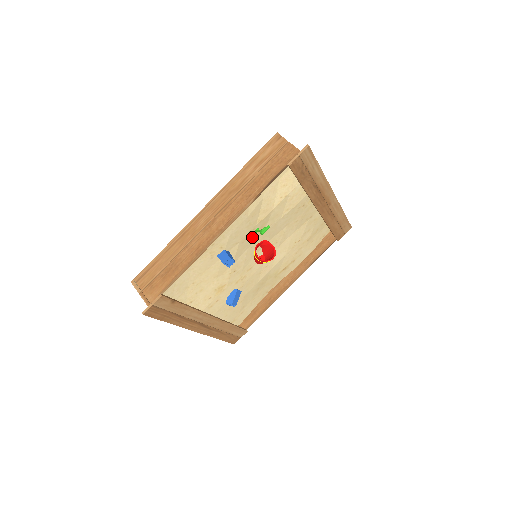
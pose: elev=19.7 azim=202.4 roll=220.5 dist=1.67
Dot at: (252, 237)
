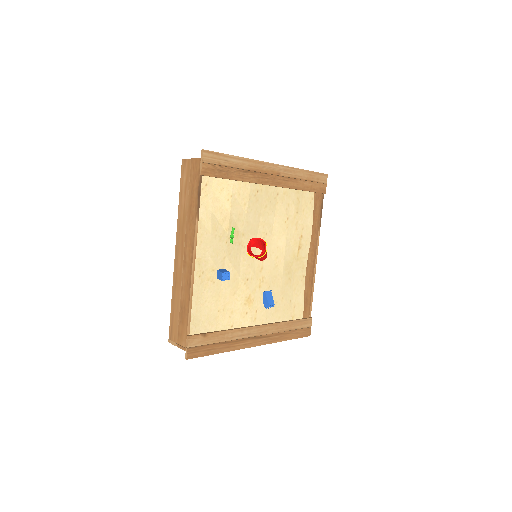
Dot at: (235, 245)
